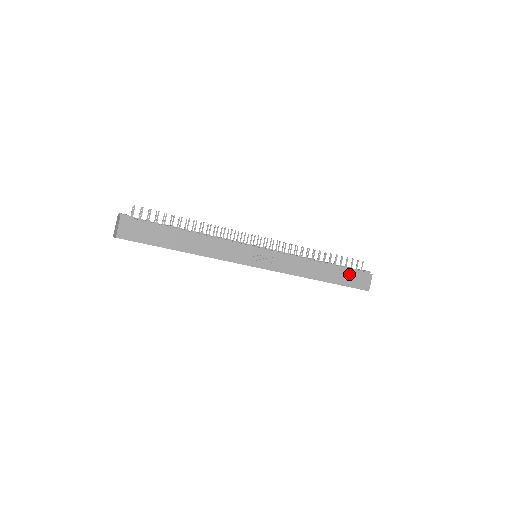
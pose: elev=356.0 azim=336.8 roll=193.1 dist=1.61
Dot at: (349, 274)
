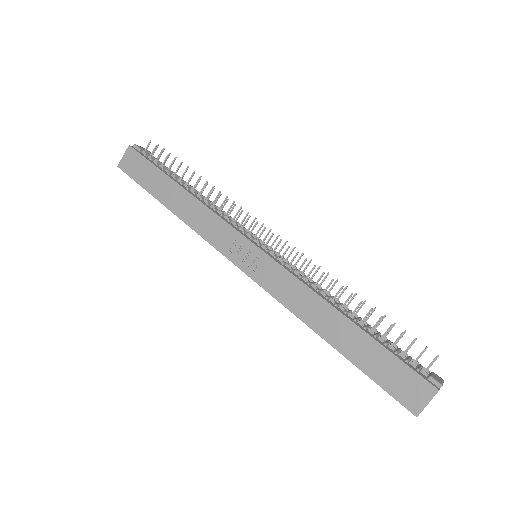
Dot at: (385, 360)
